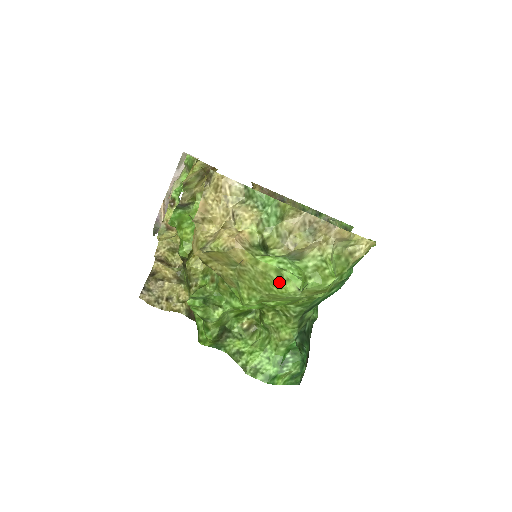
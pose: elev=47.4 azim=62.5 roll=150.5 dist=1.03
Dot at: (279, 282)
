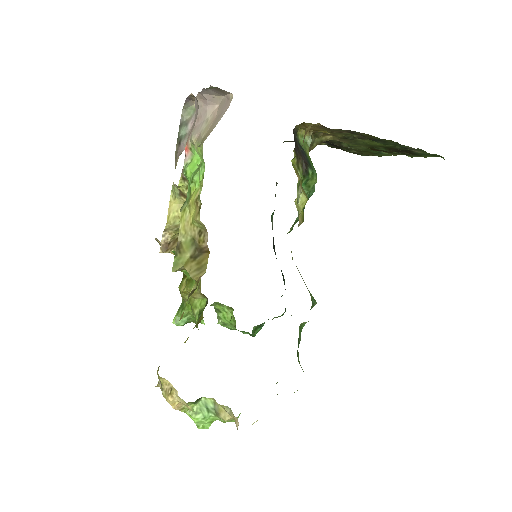
Dot at: occluded
